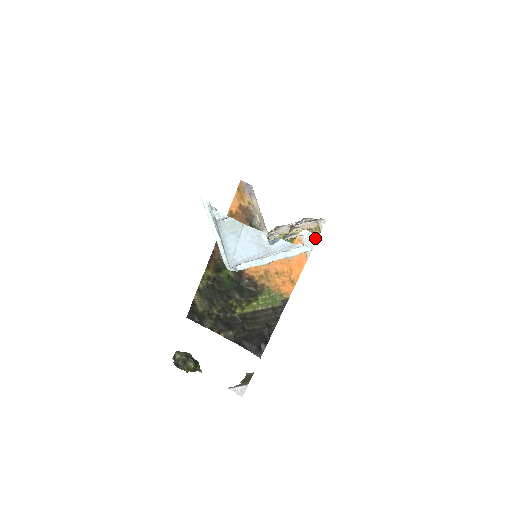
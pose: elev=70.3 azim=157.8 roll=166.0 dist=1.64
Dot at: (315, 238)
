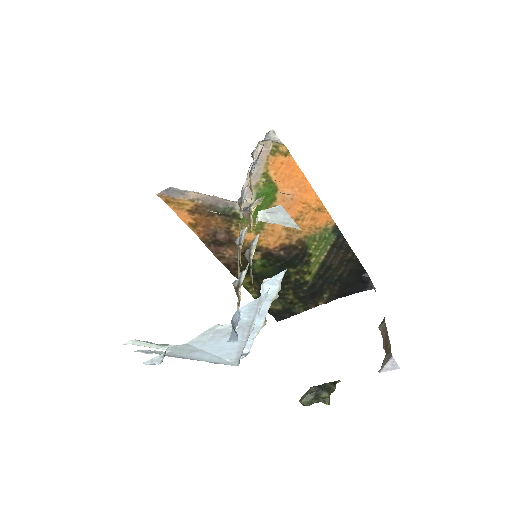
Dot at: (279, 209)
